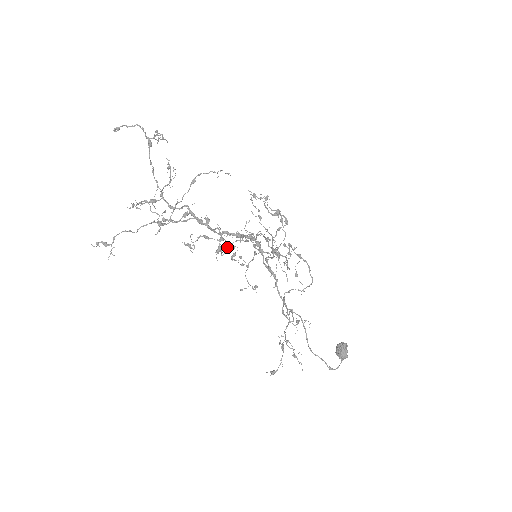
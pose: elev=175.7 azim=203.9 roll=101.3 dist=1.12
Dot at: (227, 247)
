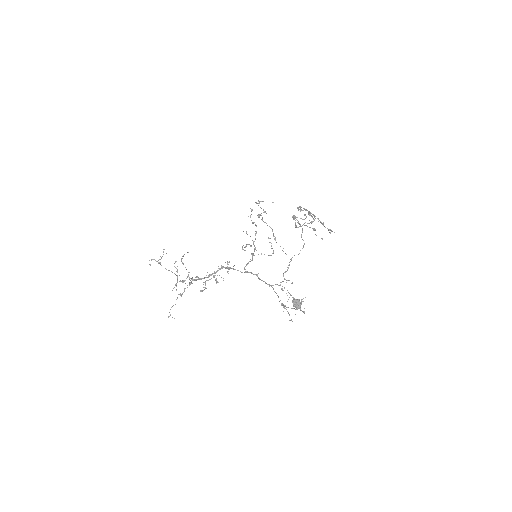
Dot at: (227, 271)
